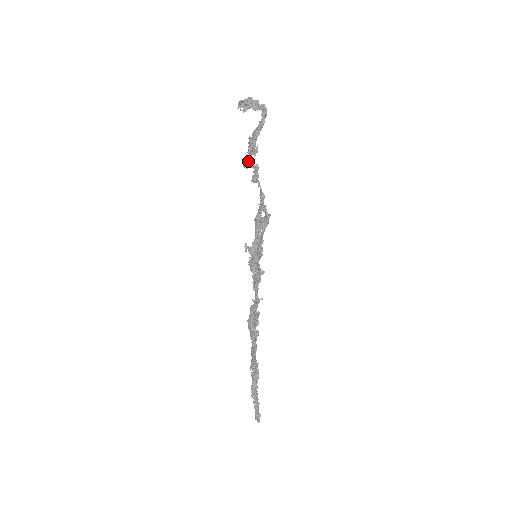
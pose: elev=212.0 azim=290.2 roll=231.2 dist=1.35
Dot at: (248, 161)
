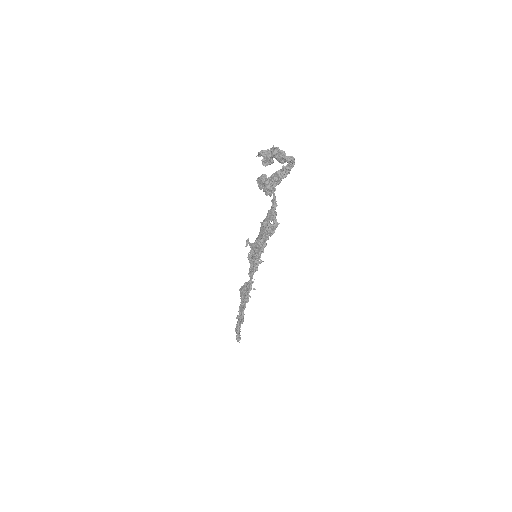
Dot at: occluded
